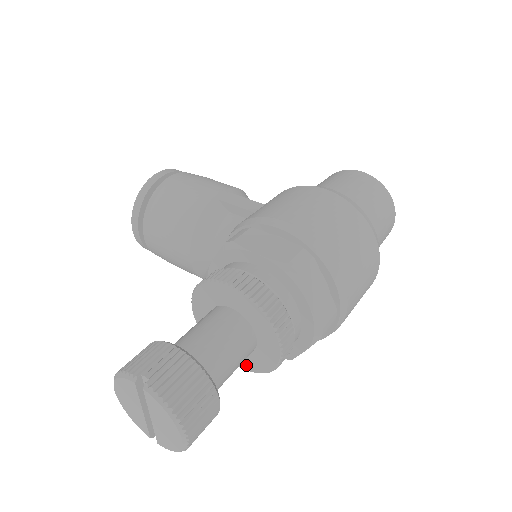
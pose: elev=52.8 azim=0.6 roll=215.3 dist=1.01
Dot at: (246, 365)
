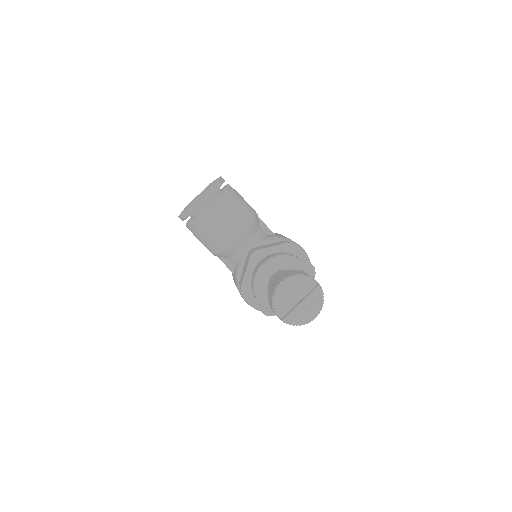
Dot at: occluded
